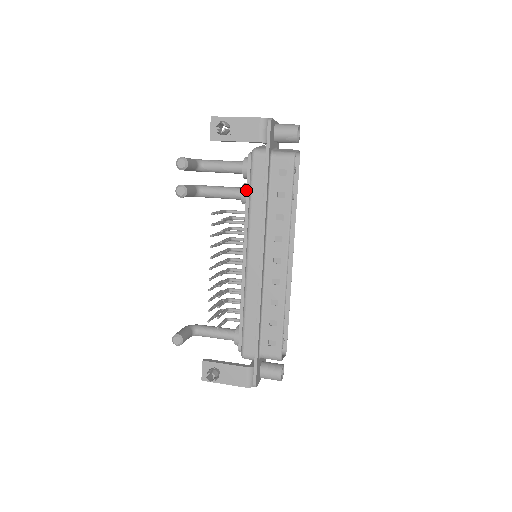
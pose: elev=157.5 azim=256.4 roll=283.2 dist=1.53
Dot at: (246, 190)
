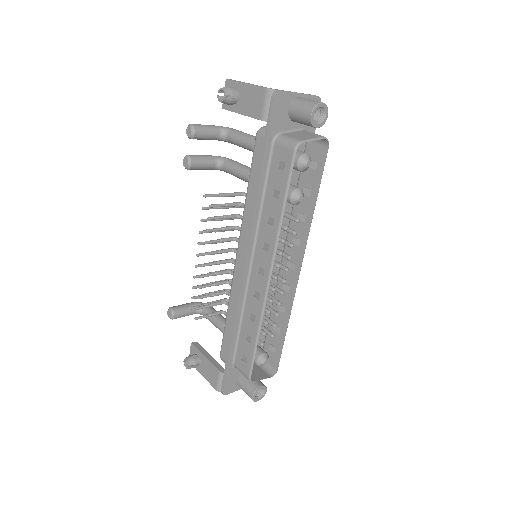
Dot at: occluded
